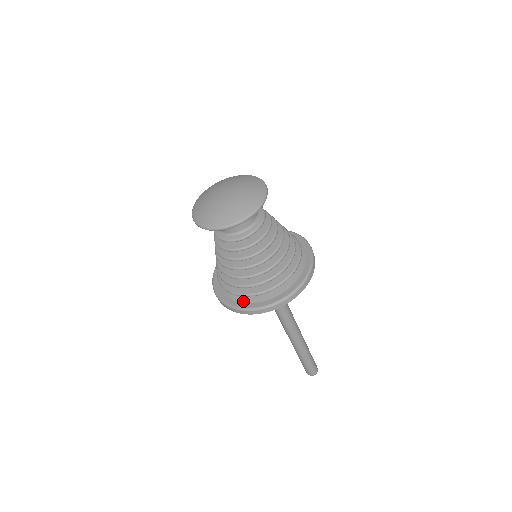
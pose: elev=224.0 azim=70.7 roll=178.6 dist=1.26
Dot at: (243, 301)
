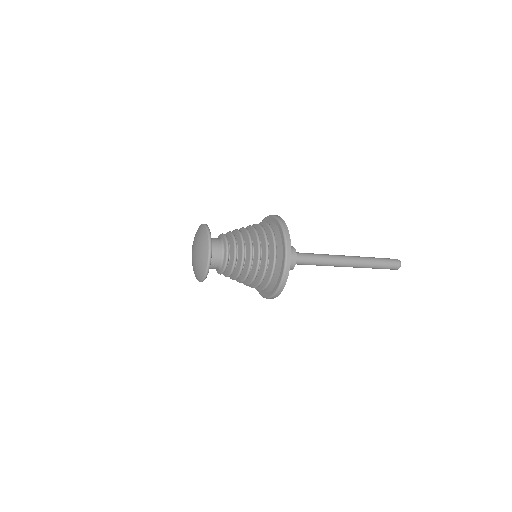
Dot at: occluded
